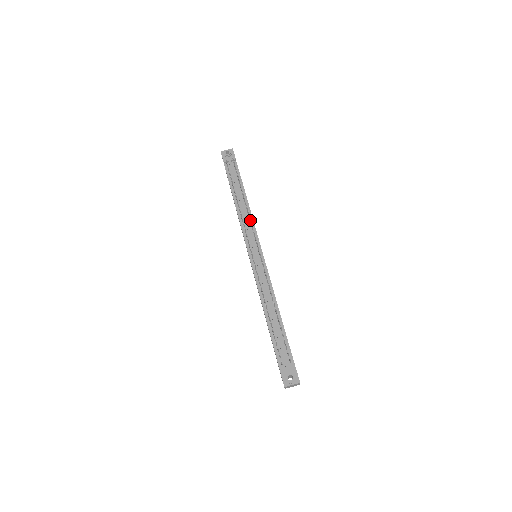
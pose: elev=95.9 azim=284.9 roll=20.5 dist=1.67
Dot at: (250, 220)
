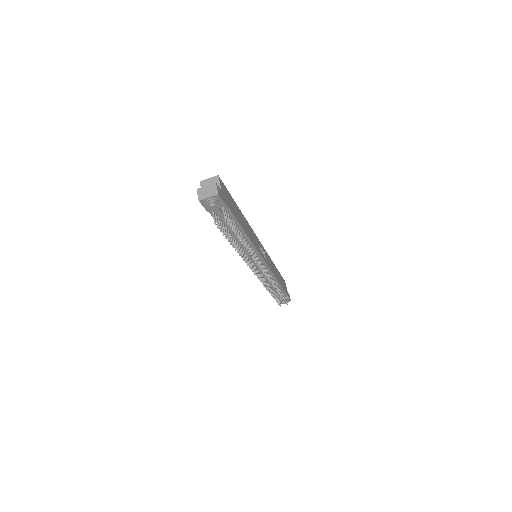
Dot at: occluded
